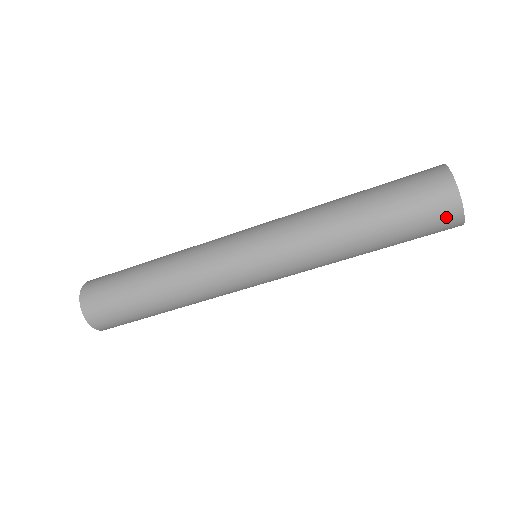
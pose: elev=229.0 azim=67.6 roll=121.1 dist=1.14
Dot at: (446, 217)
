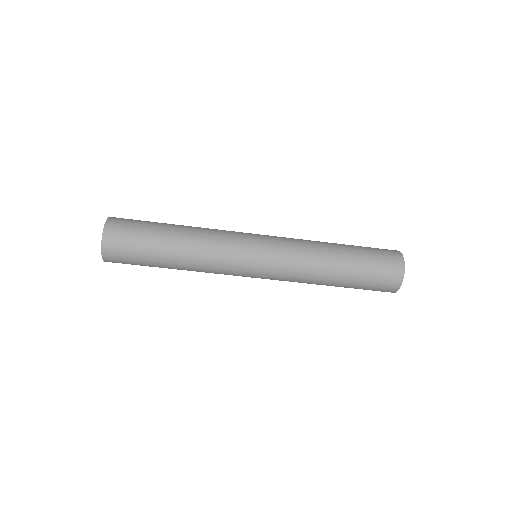
Dot at: (393, 276)
